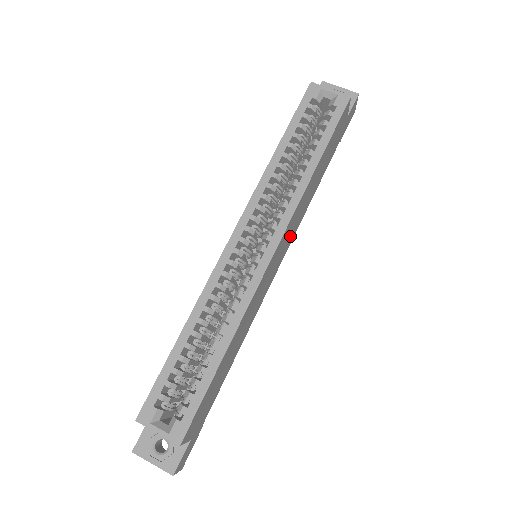
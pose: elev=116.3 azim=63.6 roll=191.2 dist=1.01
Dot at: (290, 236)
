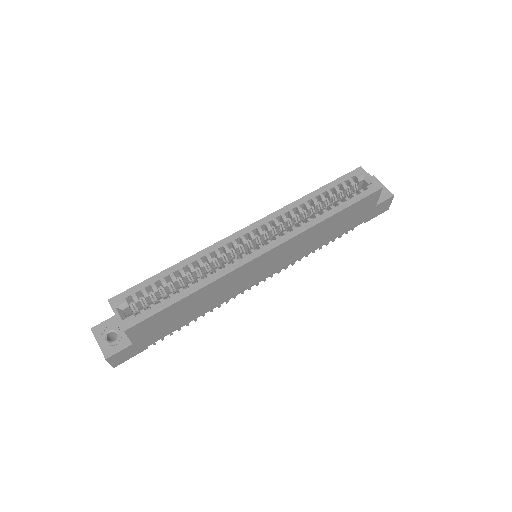
Dot at: (288, 257)
